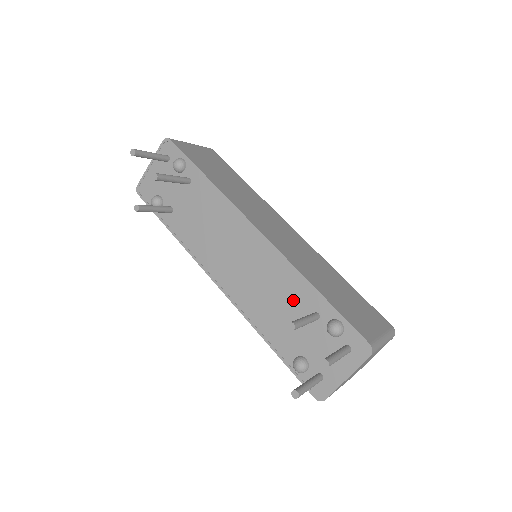
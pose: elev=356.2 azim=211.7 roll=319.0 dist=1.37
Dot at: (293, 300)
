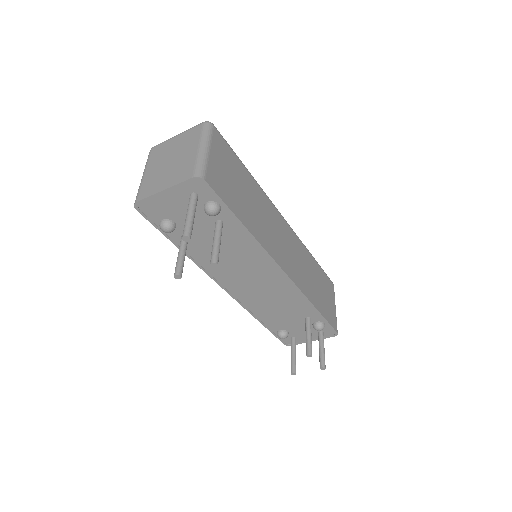
Dot at: (294, 310)
